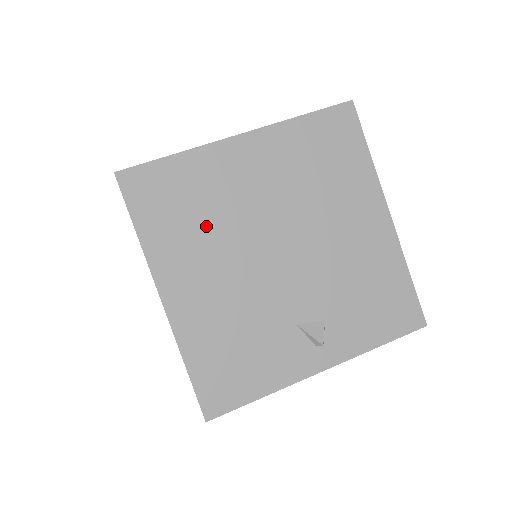
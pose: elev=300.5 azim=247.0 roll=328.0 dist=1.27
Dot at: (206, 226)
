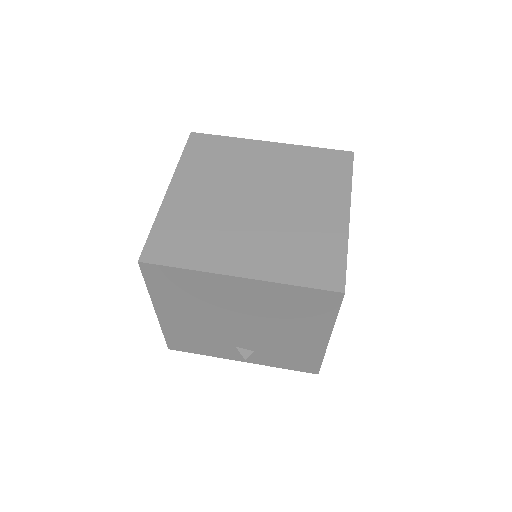
Dot at: (195, 301)
